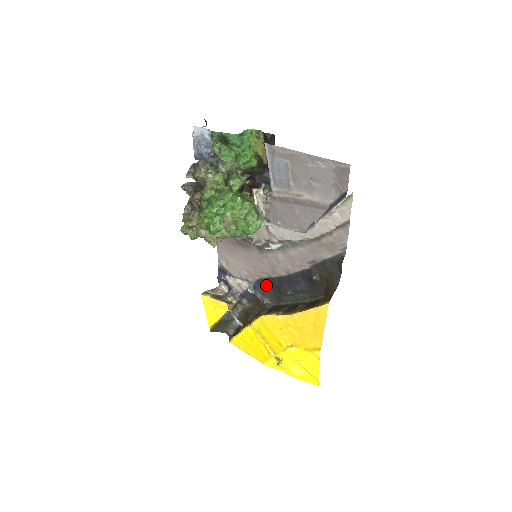
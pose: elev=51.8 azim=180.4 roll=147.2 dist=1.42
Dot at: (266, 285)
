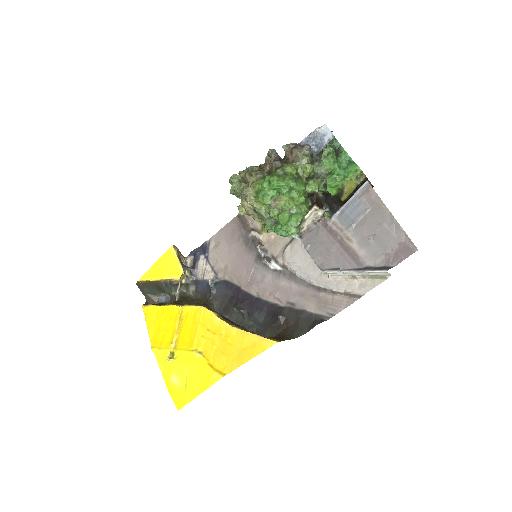
Dot at: (228, 290)
